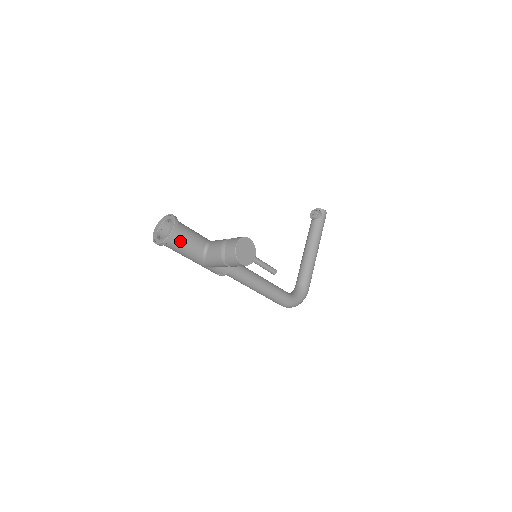
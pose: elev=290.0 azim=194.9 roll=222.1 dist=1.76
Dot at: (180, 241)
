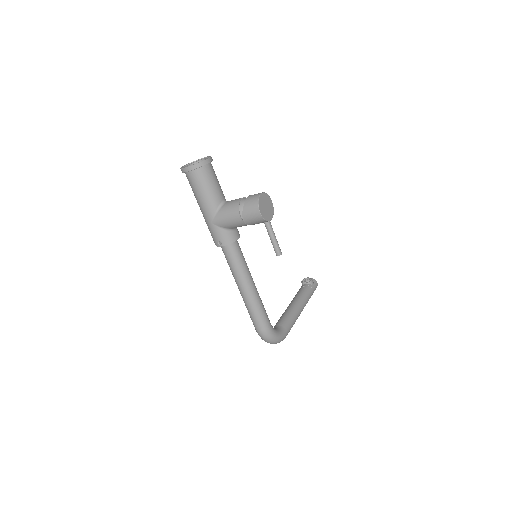
Dot at: (207, 176)
